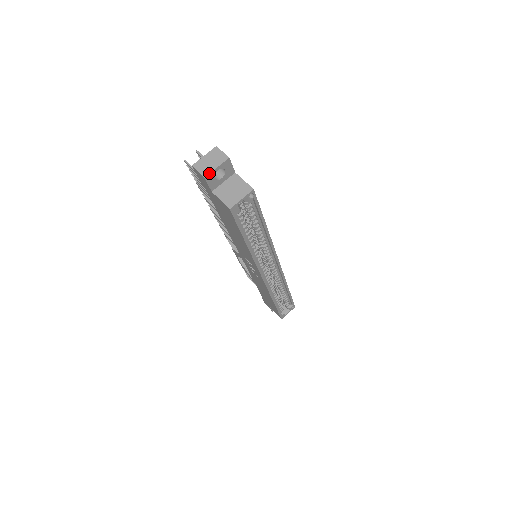
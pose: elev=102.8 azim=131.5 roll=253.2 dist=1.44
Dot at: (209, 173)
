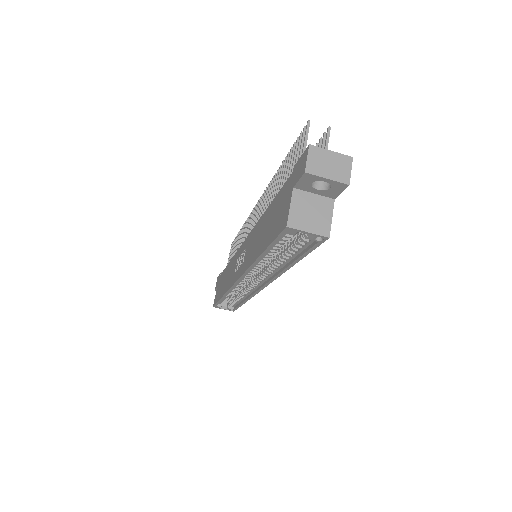
Dot at: (314, 174)
